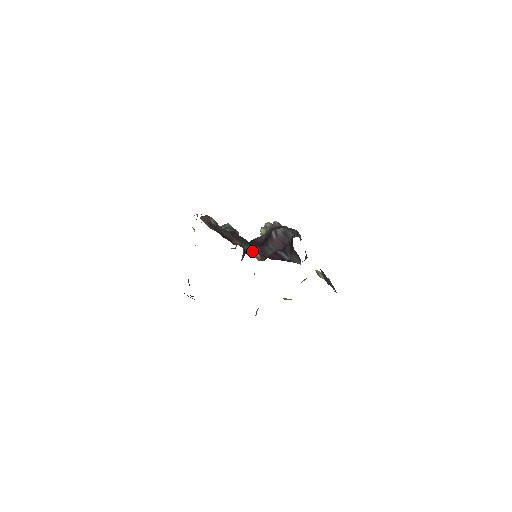
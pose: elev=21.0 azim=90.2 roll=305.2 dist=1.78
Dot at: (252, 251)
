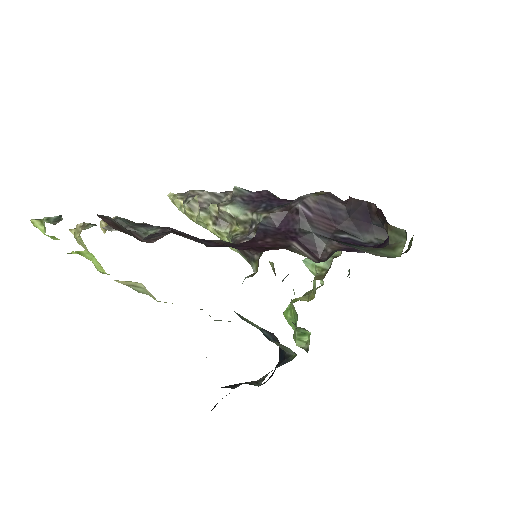
Dot at: (385, 252)
